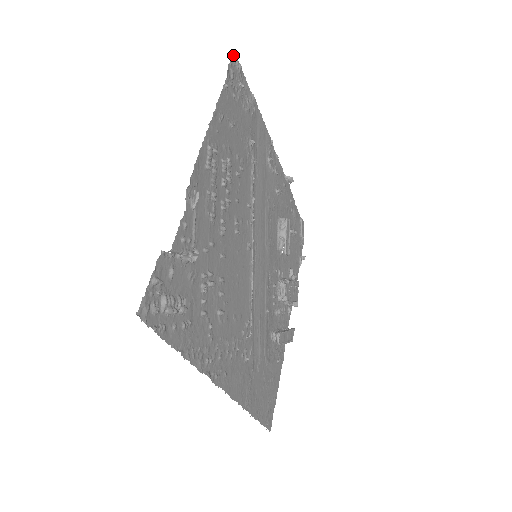
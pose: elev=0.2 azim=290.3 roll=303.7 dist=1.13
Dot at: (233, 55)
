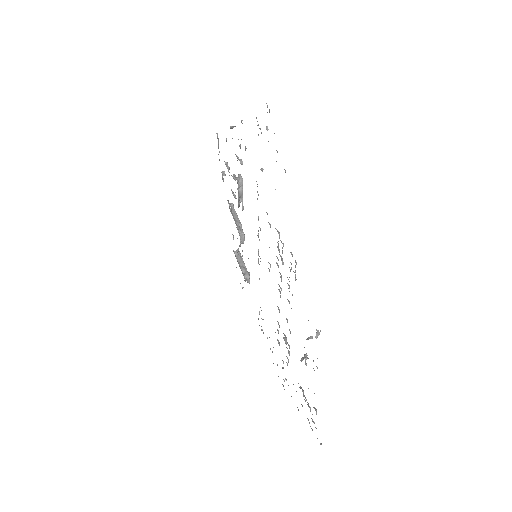
Dot at: occluded
